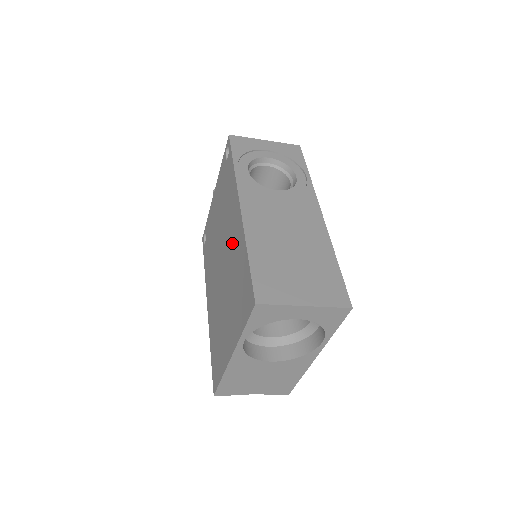
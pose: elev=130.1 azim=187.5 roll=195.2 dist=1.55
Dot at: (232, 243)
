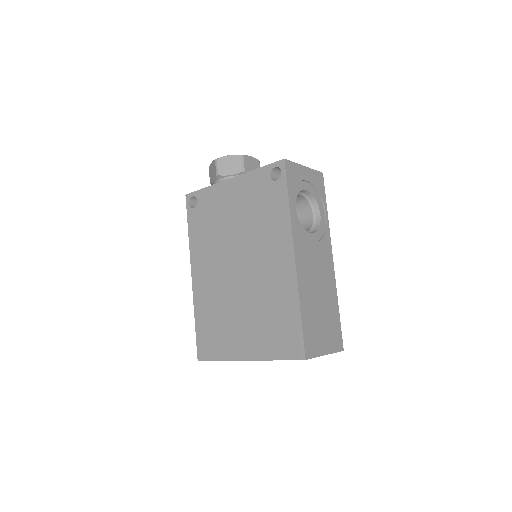
Dot at: (269, 274)
